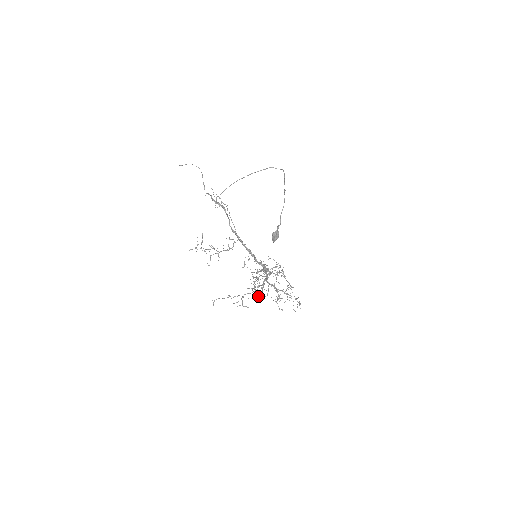
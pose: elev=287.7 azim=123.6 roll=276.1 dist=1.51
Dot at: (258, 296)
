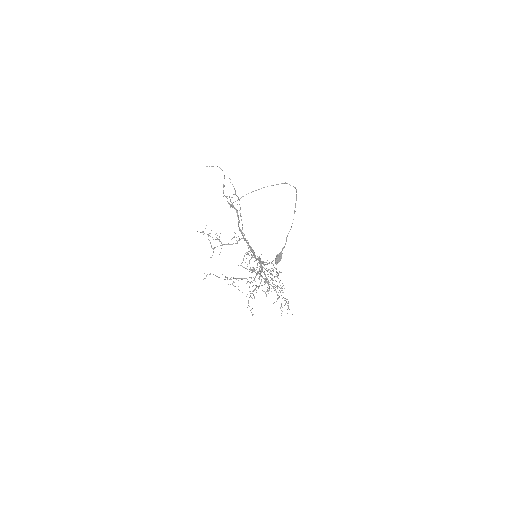
Dot at: occluded
